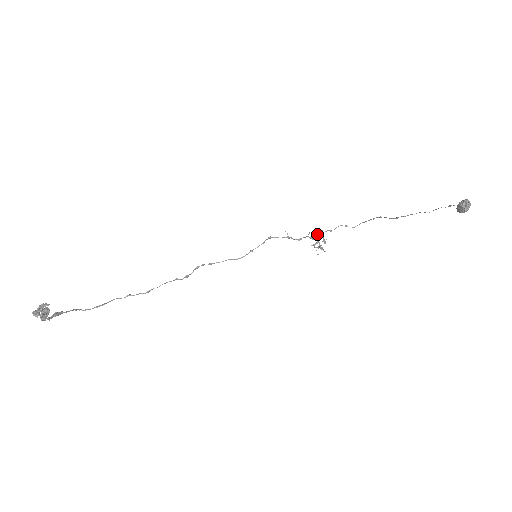
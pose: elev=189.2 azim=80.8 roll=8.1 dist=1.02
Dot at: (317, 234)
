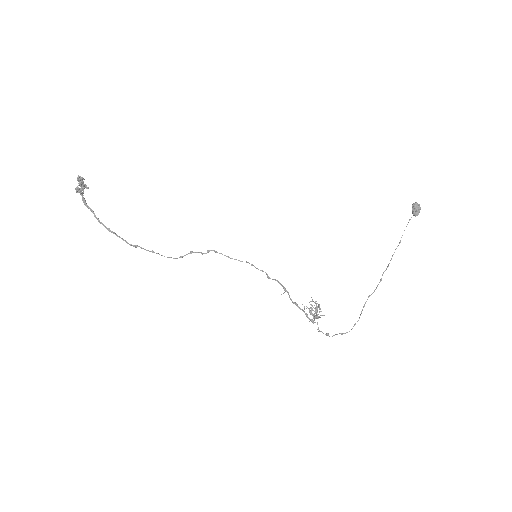
Dot at: occluded
